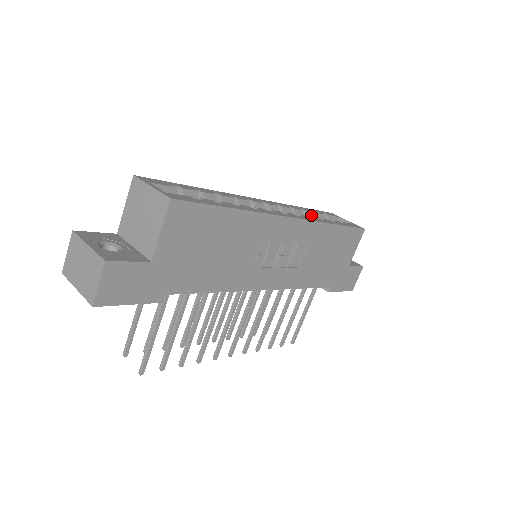
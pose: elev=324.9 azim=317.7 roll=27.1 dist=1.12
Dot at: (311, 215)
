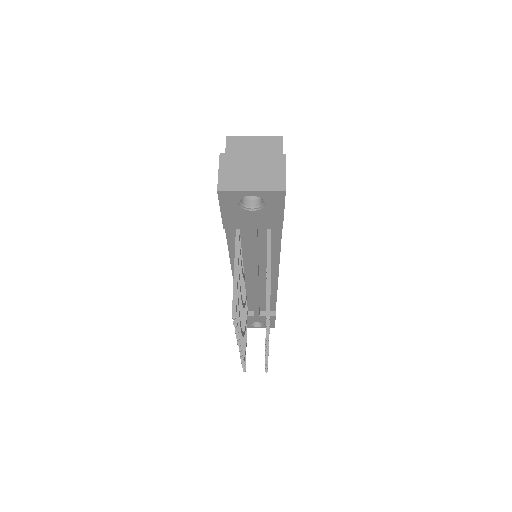
Dot at: occluded
